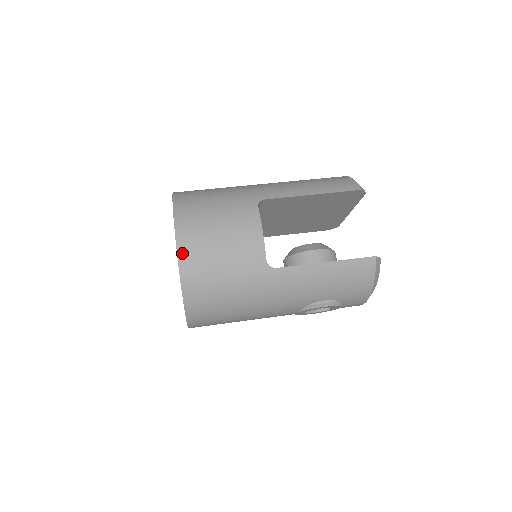
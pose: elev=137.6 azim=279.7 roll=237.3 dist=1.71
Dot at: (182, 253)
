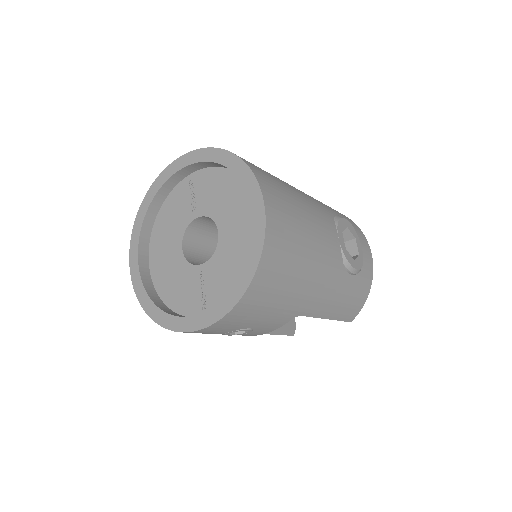
Dot at: occluded
